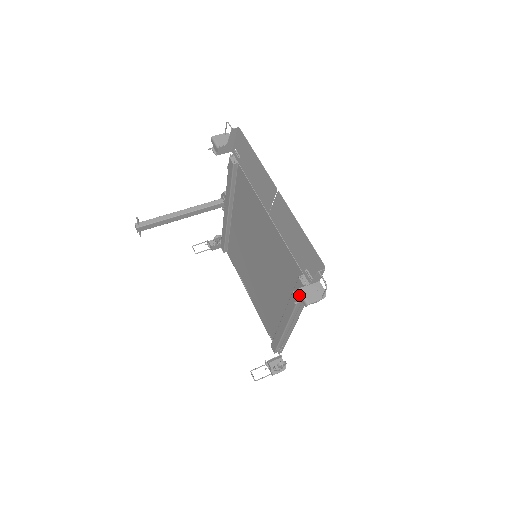
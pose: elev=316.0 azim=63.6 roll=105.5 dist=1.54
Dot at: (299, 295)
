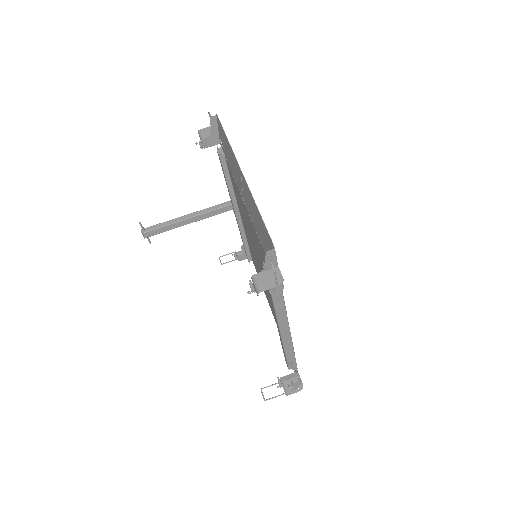
Dot at: (253, 283)
